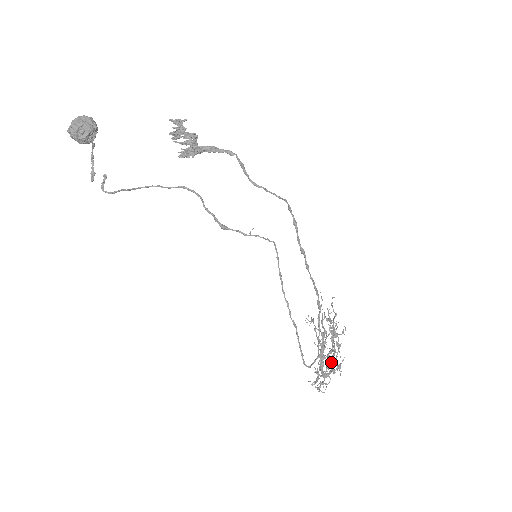
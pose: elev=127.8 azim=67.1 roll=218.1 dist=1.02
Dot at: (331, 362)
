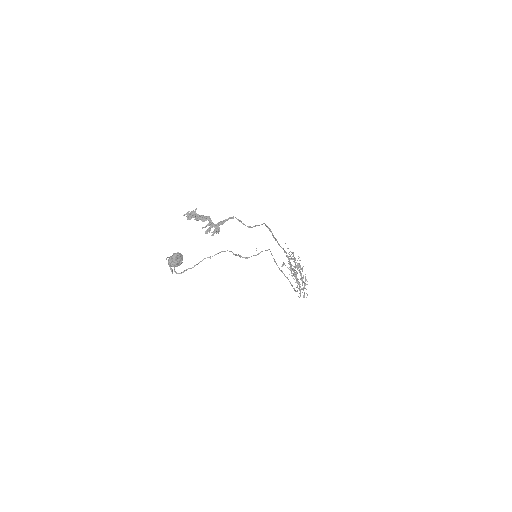
Dot at: (302, 280)
